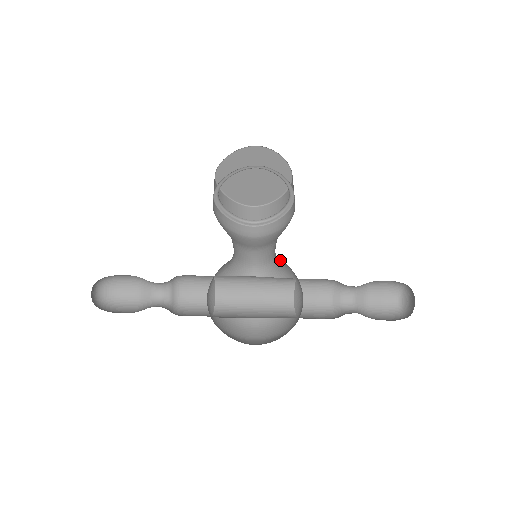
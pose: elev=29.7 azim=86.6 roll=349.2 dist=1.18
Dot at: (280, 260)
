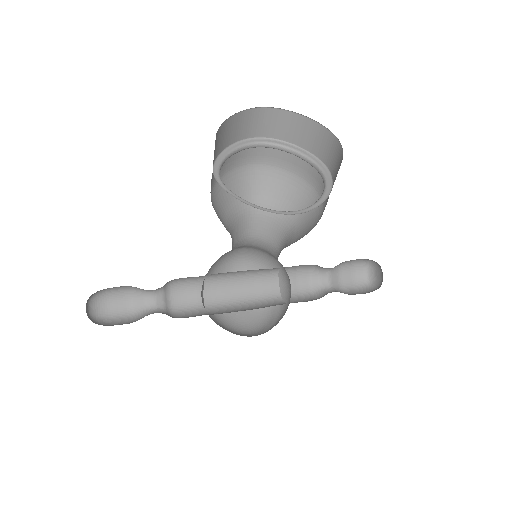
Dot at: occluded
